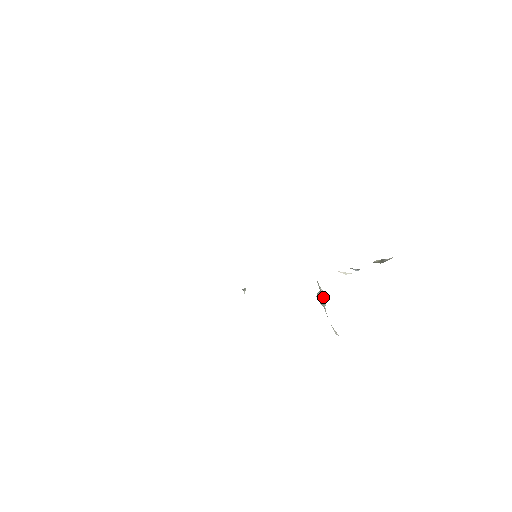
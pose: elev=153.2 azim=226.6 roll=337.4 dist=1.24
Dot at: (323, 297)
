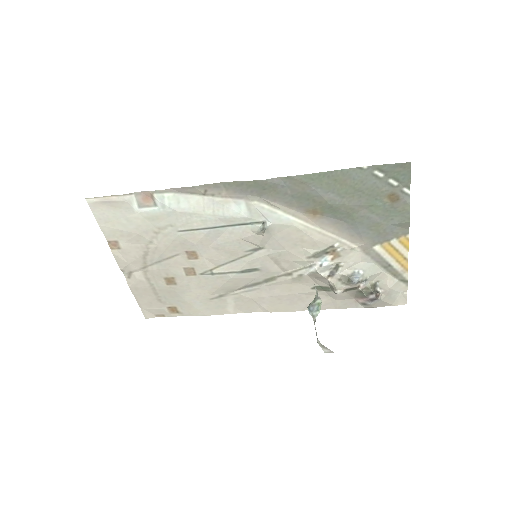
Dot at: (320, 299)
